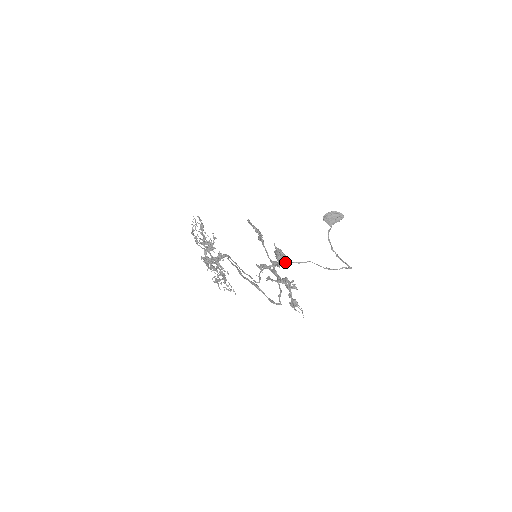
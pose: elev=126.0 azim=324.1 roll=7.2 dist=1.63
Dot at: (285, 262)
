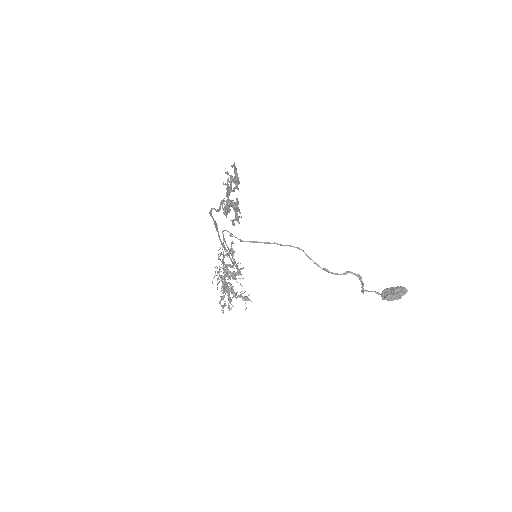
Dot at: occluded
